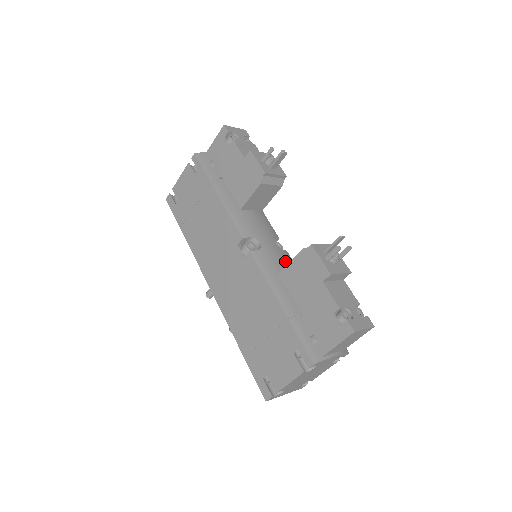
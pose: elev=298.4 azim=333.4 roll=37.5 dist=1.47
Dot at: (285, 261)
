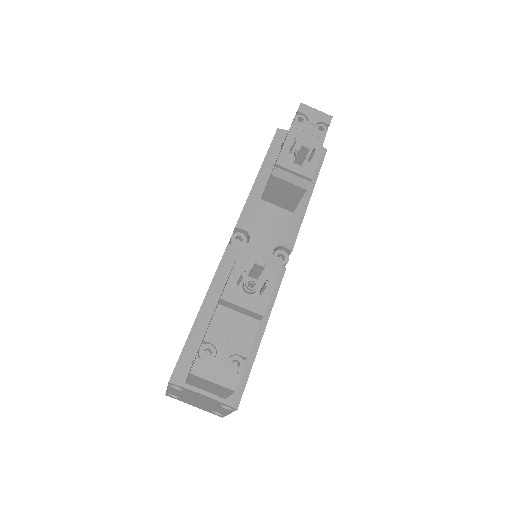
Dot at: occluded
